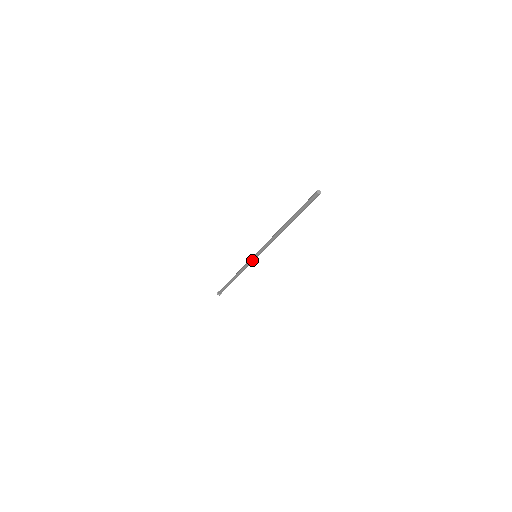
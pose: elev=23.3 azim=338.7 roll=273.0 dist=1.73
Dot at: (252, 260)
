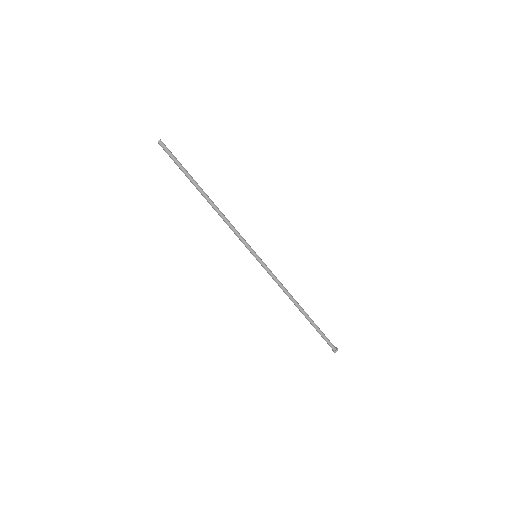
Dot at: (262, 263)
